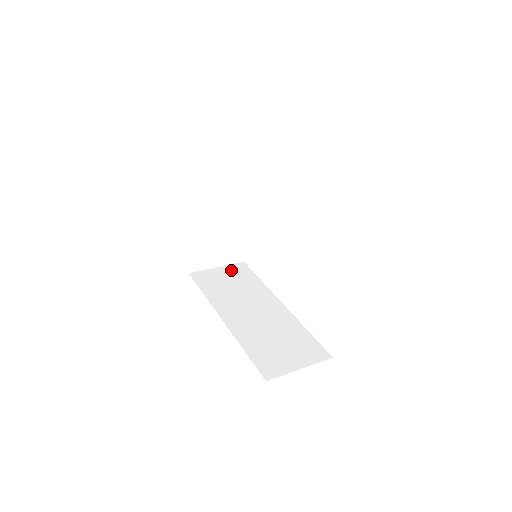
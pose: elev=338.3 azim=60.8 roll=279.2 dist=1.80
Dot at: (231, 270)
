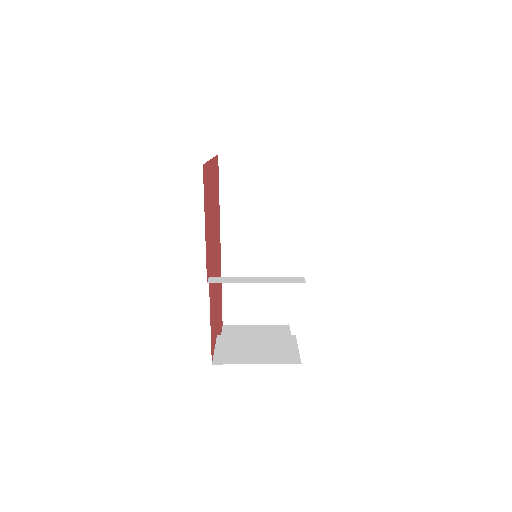
Dot at: (268, 167)
